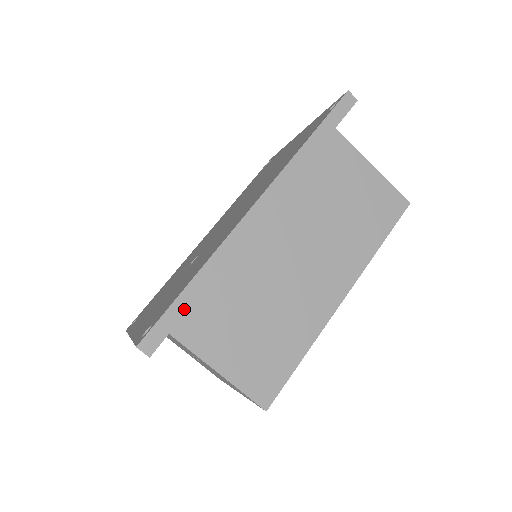
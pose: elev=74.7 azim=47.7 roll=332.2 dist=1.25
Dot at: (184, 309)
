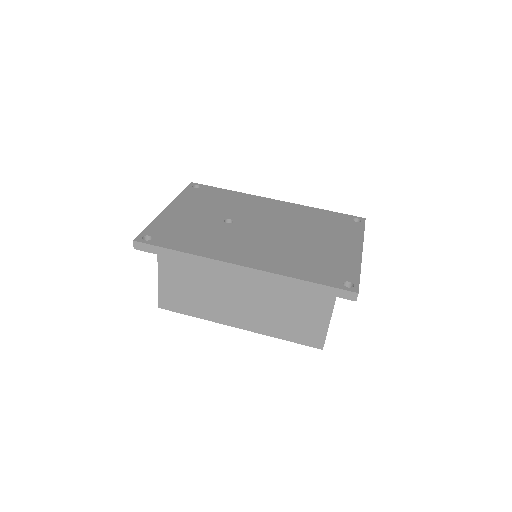
Dot at: (165, 254)
